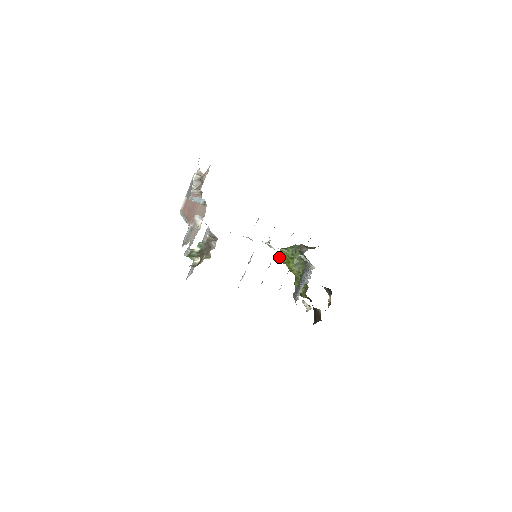
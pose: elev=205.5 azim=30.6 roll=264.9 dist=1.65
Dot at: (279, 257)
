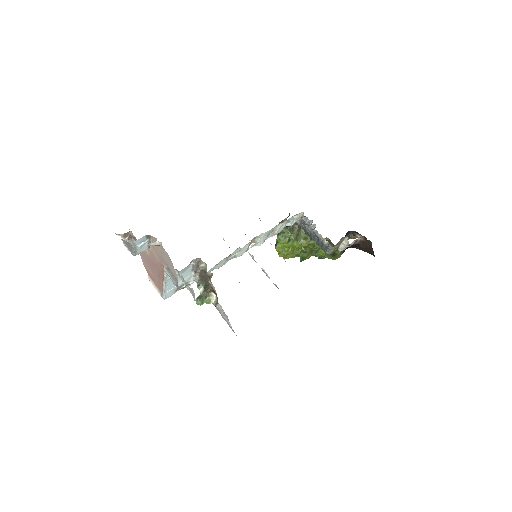
Dot at: (285, 258)
